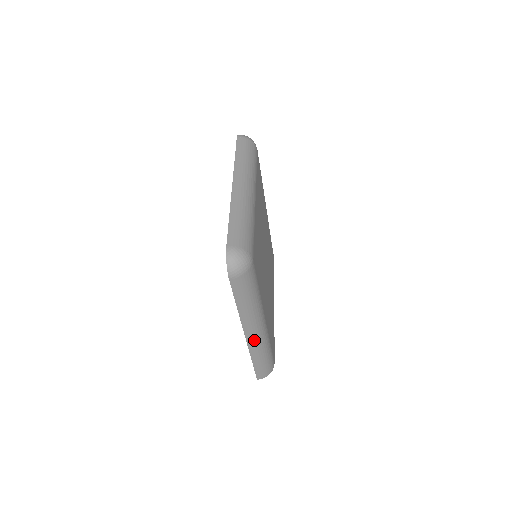
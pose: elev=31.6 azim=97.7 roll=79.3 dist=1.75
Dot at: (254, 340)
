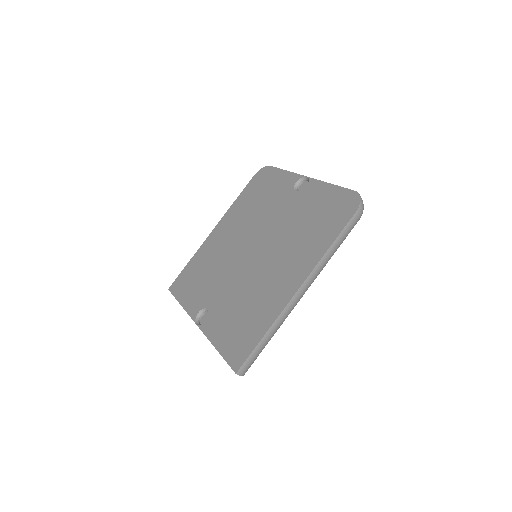
Dot at: (294, 304)
